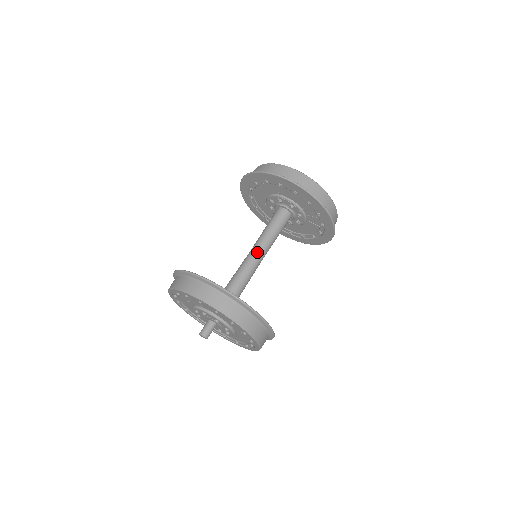
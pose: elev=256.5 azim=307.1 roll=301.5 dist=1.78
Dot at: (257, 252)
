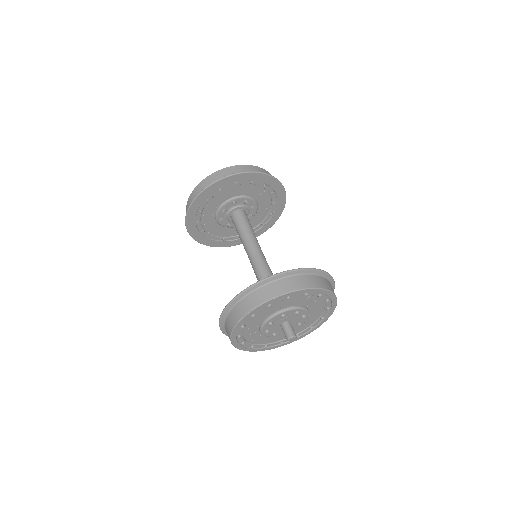
Dot at: (252, 252)
